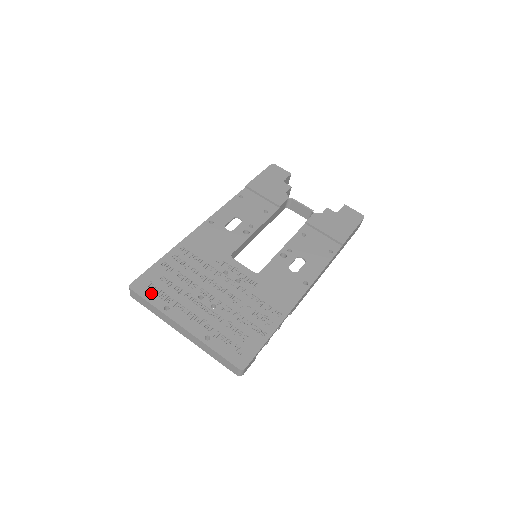
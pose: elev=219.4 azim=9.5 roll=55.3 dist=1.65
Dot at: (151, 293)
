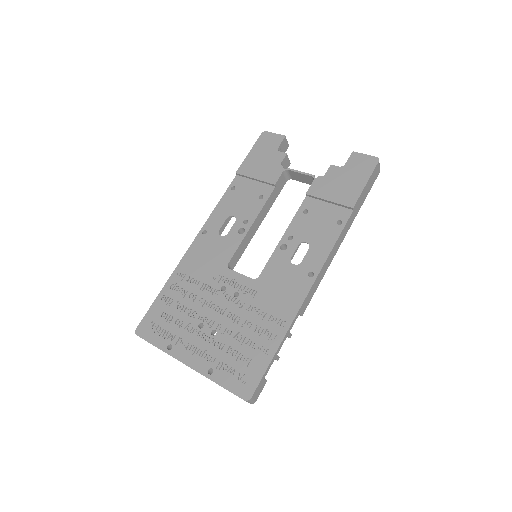
Dot at: (154, 334)
